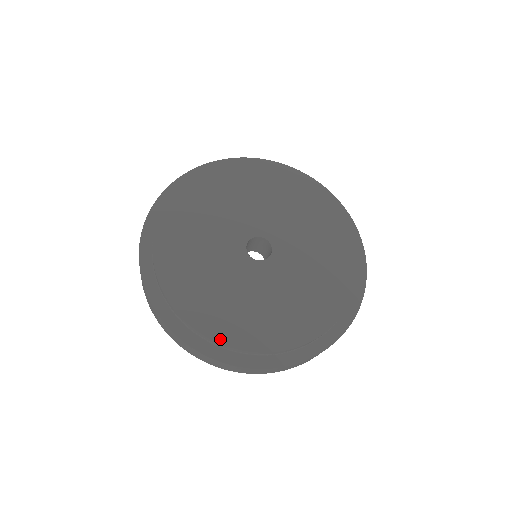
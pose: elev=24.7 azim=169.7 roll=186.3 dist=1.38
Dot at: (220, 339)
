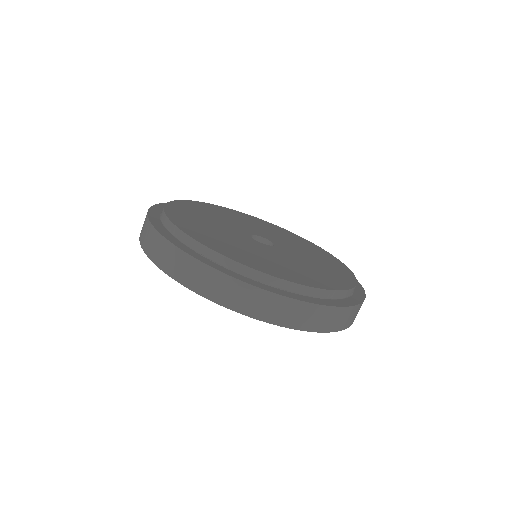
Dot at: (171, 218)
